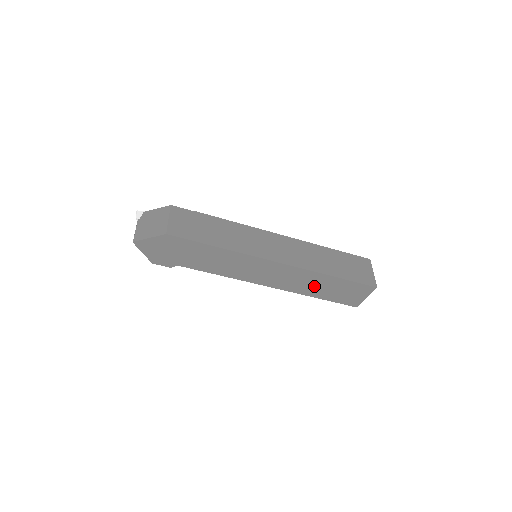
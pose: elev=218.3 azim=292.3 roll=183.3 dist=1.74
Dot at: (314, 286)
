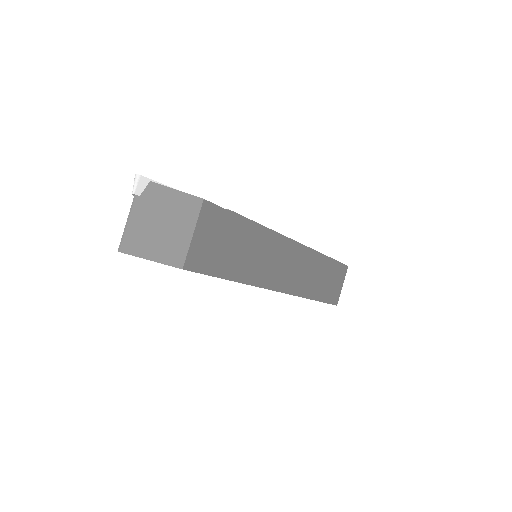
Dot at: occluded
